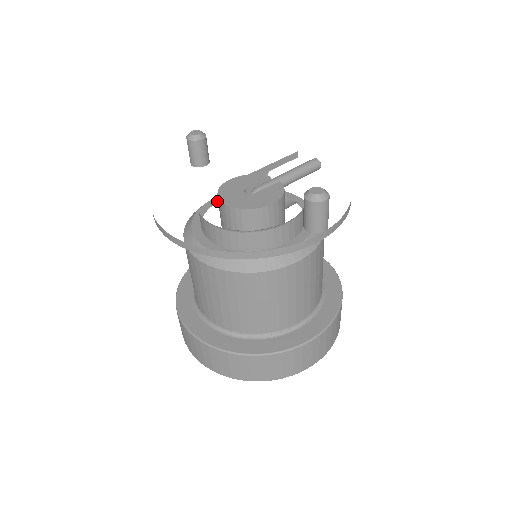
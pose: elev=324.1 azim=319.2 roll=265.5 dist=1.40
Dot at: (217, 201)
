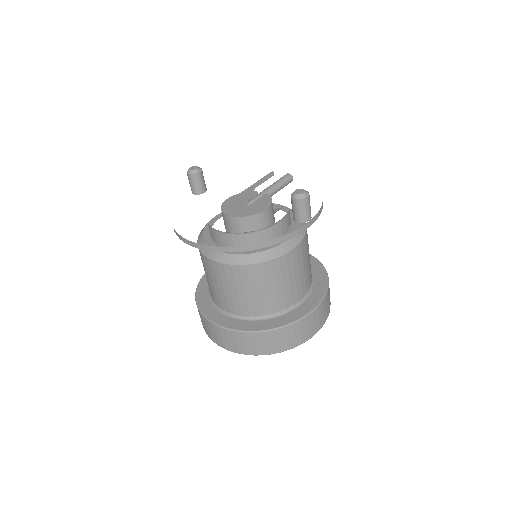
Dot at: (218, 218)
